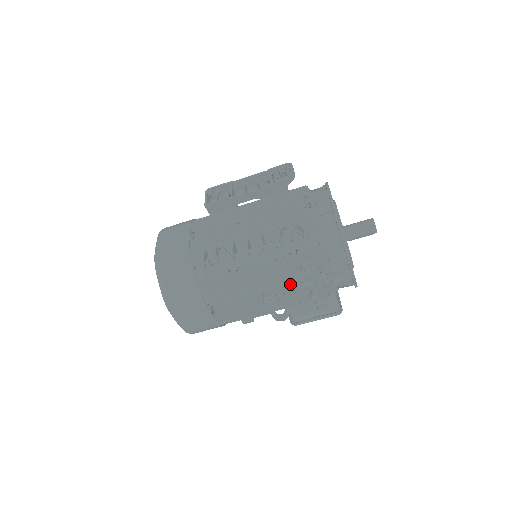
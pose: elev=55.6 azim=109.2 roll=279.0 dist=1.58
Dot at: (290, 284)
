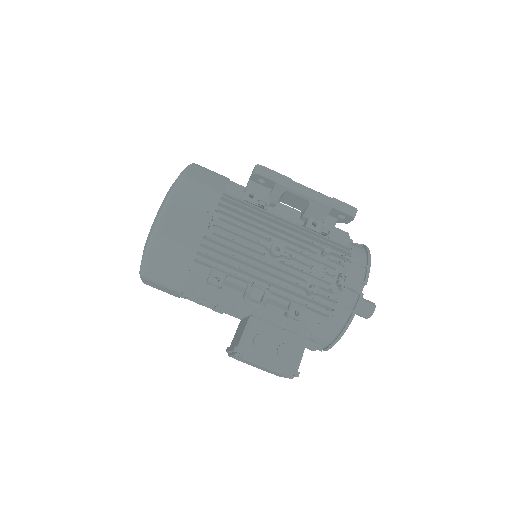
Dot at: (305, 253)
